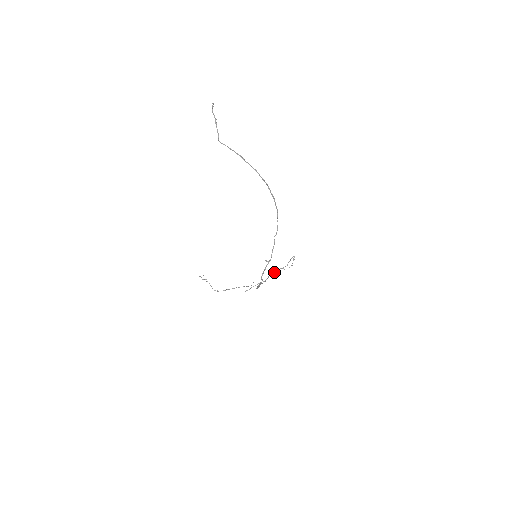
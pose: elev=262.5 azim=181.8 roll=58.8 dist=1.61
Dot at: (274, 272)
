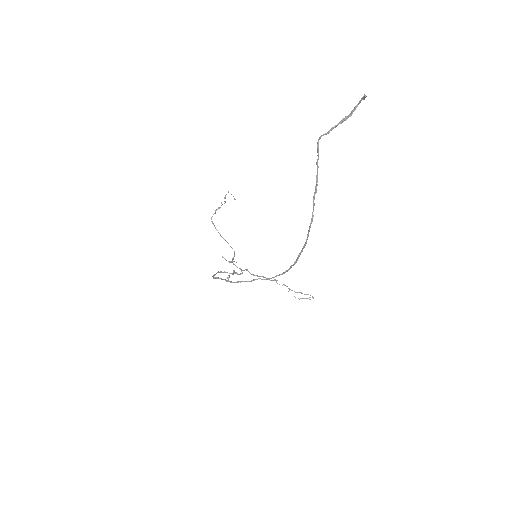
Dot at: (277, 280)
